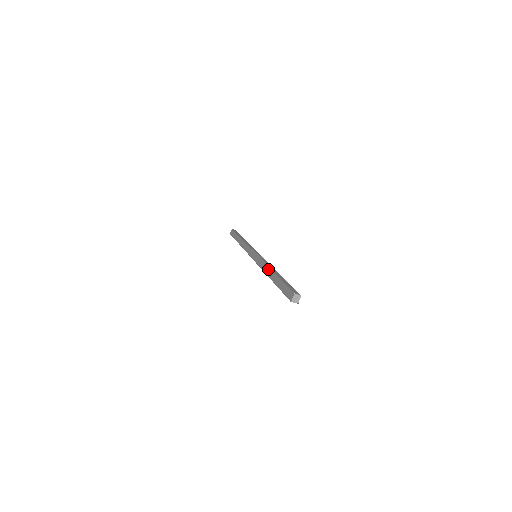
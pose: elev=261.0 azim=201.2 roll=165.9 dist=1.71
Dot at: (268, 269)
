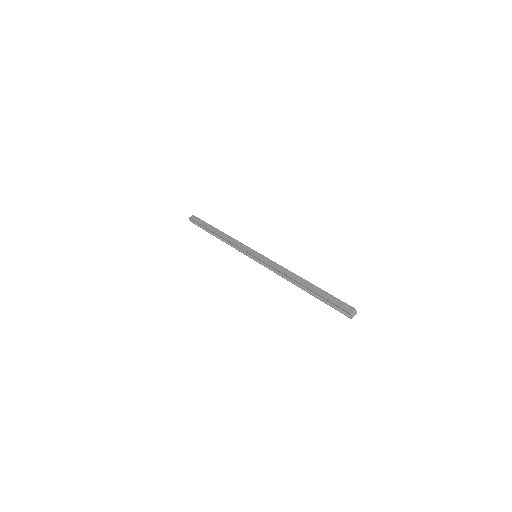
Dot at: (294, 275)
